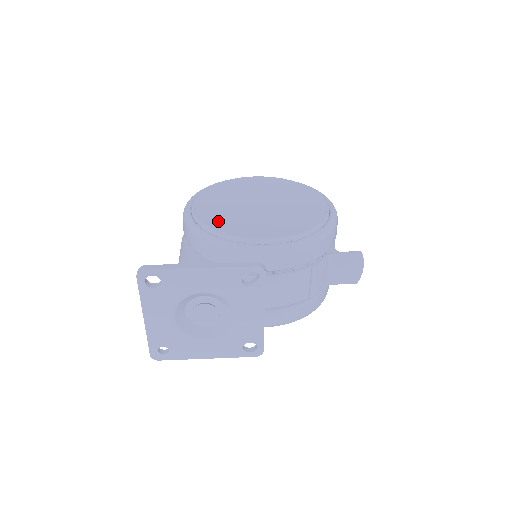
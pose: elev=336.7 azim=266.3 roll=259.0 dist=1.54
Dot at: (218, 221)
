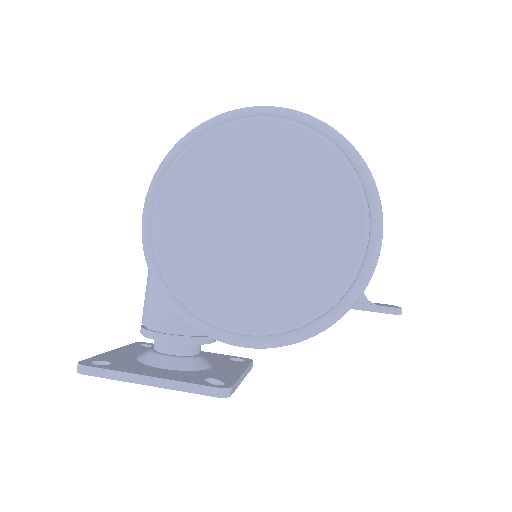
Dot at: (183, 270)
